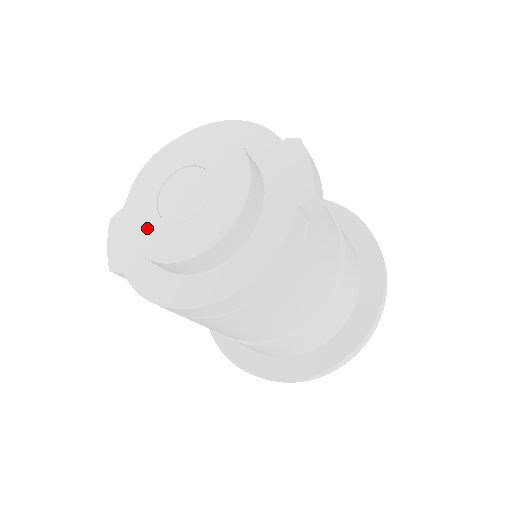
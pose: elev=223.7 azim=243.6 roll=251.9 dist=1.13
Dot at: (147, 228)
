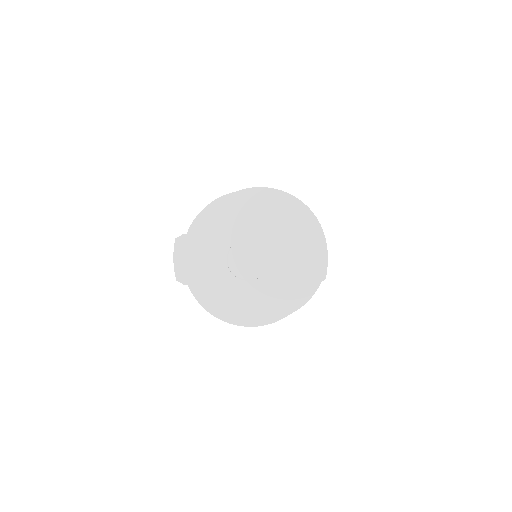
Dot at: (219, 275)
